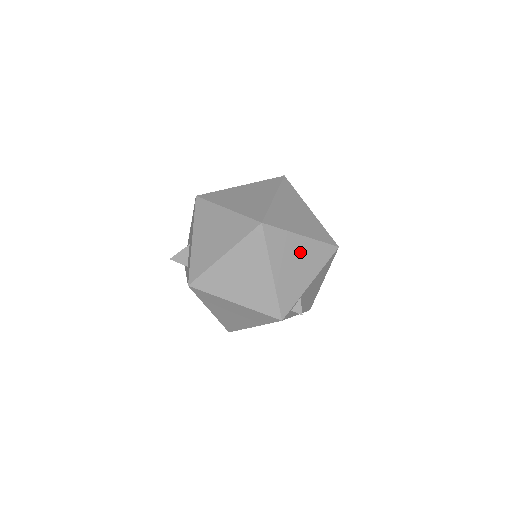
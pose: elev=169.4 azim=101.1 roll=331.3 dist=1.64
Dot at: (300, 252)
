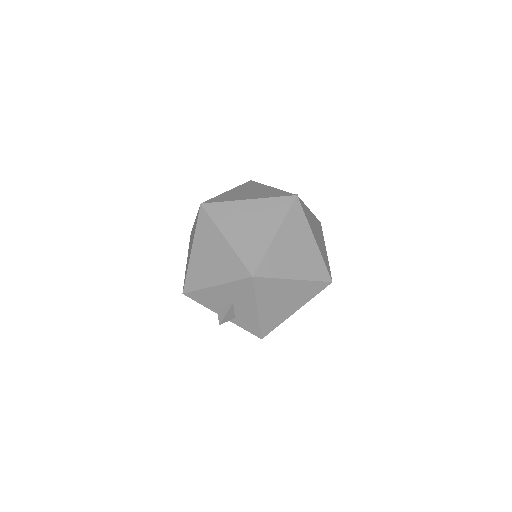
Dot at: occluded
